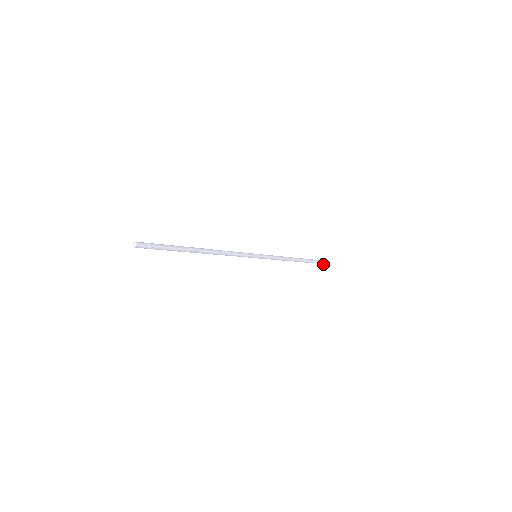
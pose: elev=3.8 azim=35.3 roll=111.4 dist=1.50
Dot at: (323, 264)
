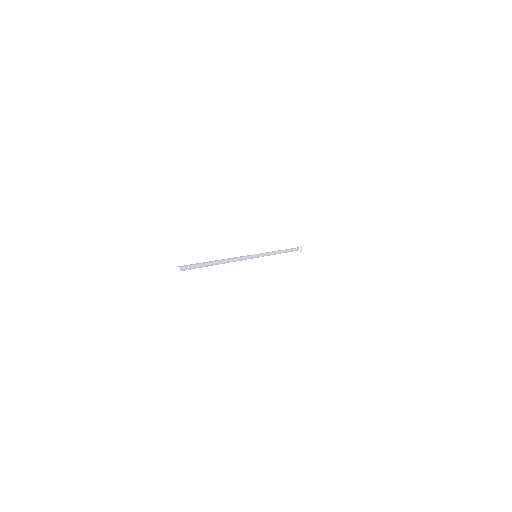
Dot at: (300, 251)
